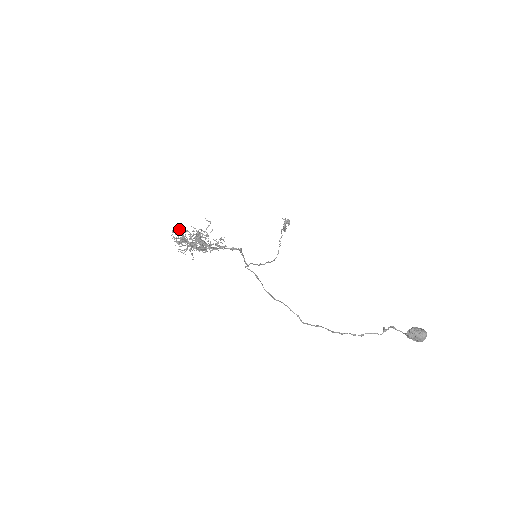
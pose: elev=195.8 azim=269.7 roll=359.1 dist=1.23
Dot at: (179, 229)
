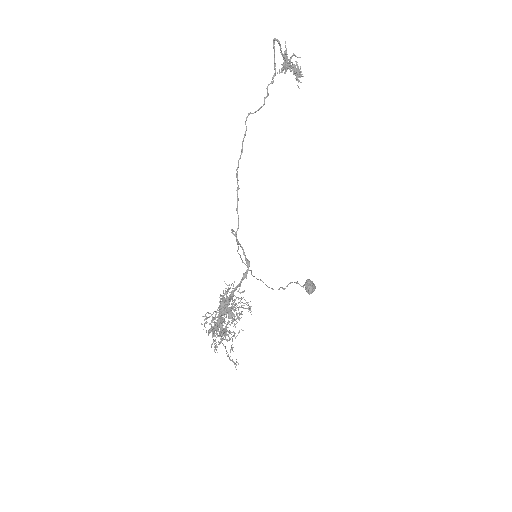
Dot at: (221, 333)
